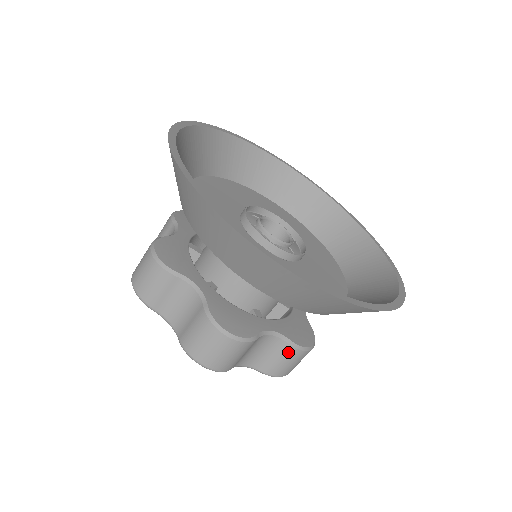
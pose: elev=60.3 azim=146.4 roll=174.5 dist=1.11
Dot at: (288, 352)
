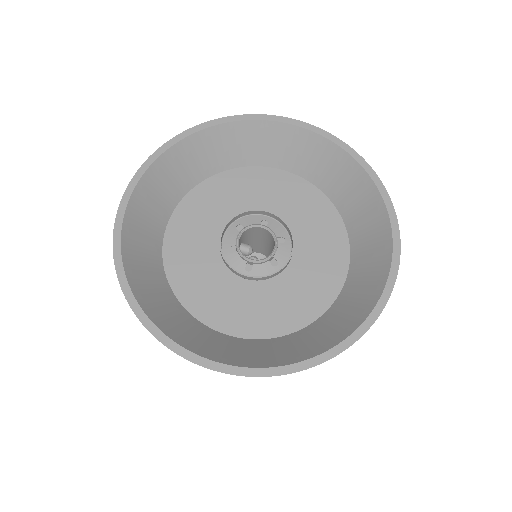
Dot at: occluded
